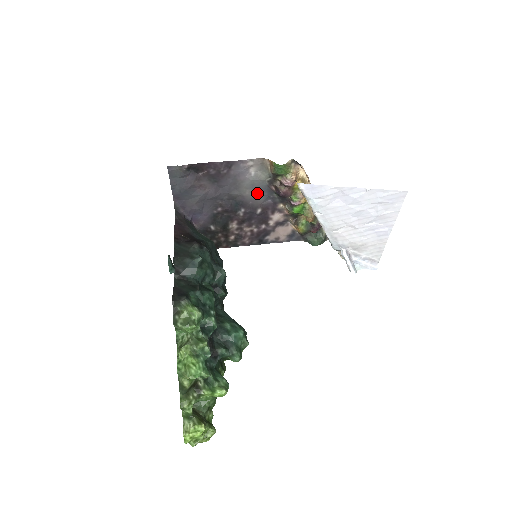
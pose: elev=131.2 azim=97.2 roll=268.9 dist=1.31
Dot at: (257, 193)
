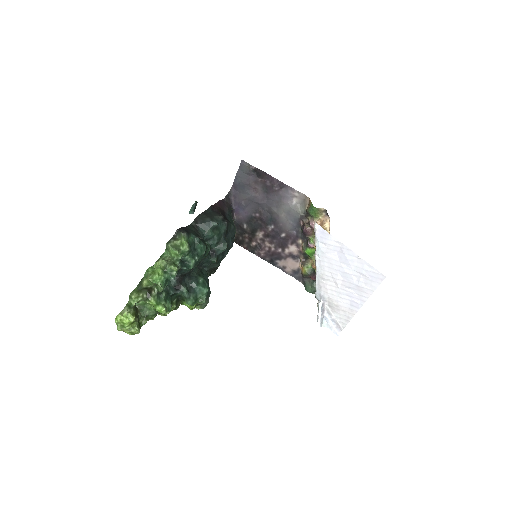
Dot at: (289, 220)
